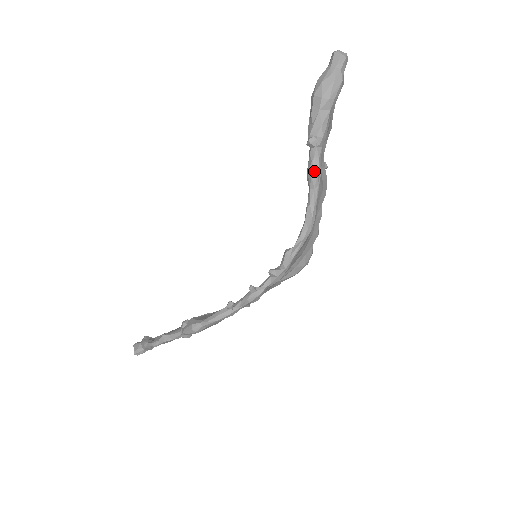
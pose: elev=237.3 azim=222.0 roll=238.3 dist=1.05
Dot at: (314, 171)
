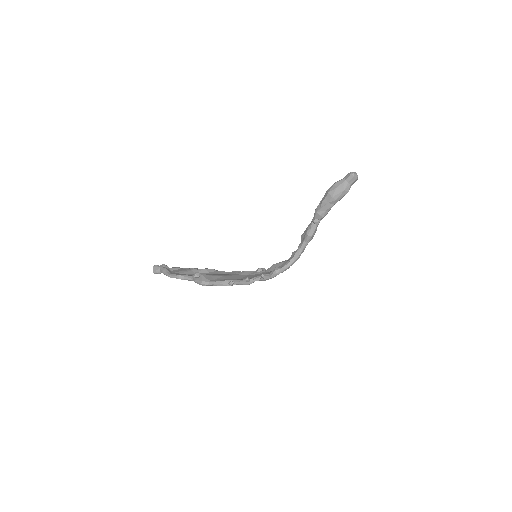
Dot at: (310, 234)
